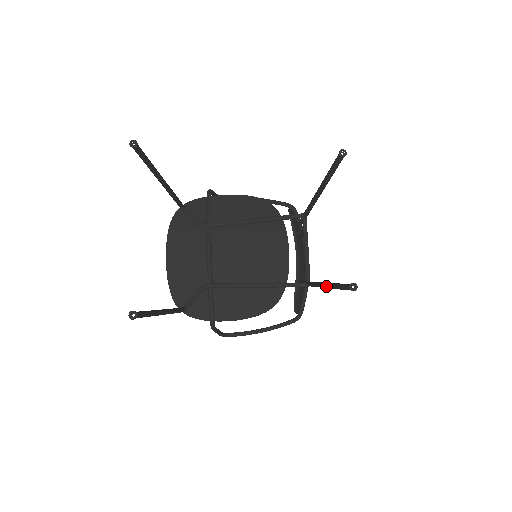
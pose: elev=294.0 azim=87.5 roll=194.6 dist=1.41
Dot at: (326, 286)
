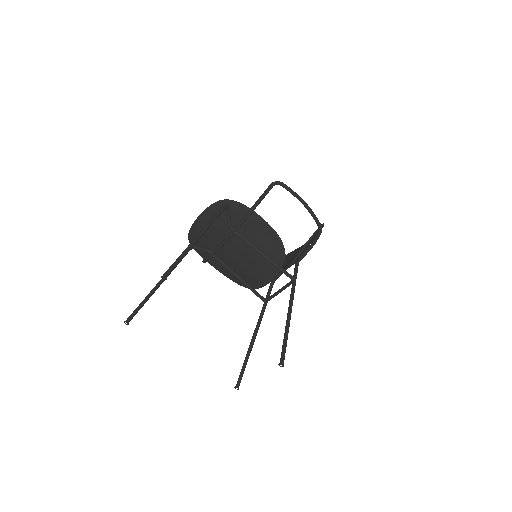
Dot at: (250, 345)
